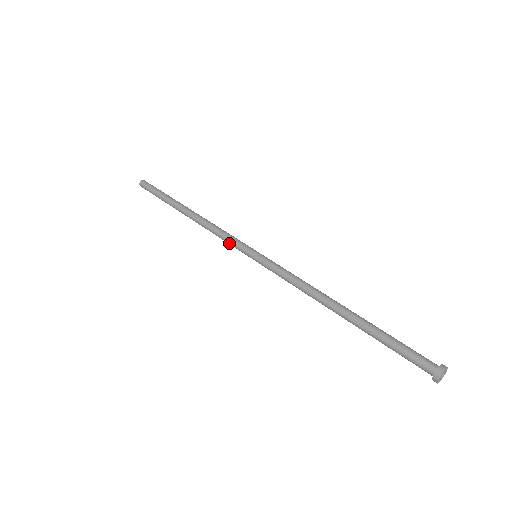
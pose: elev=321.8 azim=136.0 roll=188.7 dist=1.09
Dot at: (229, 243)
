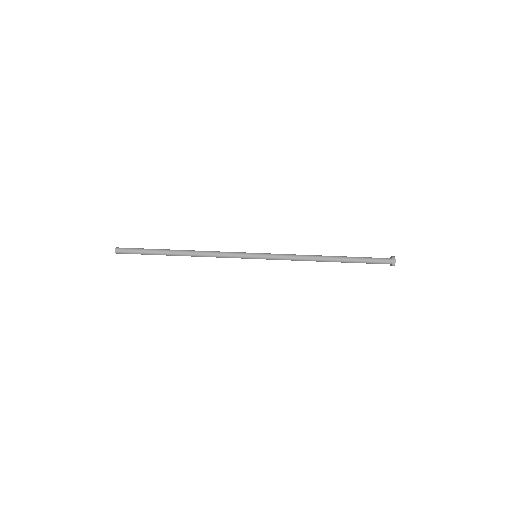
Dot at: (231, 256)
